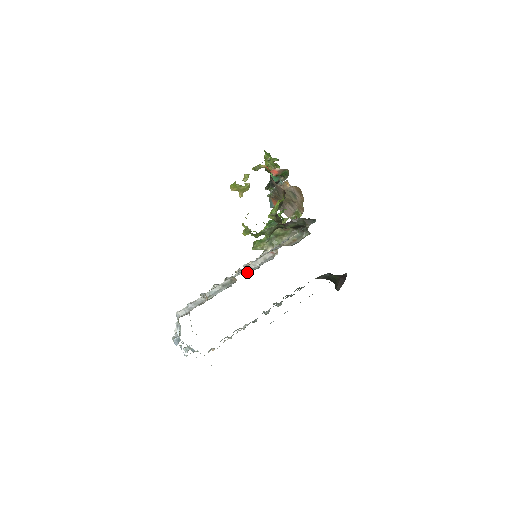
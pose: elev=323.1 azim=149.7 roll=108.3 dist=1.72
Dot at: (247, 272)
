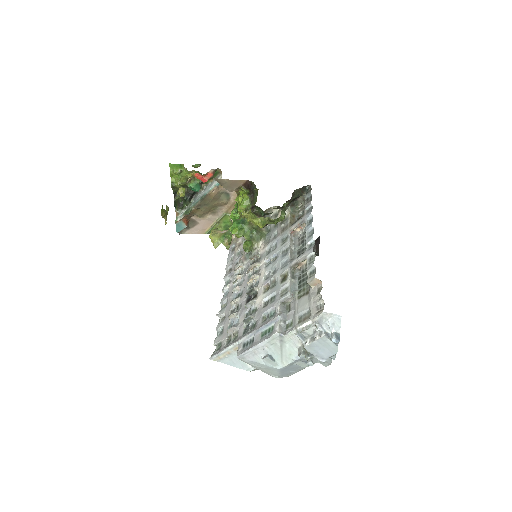
Dot at: (294, 257)
